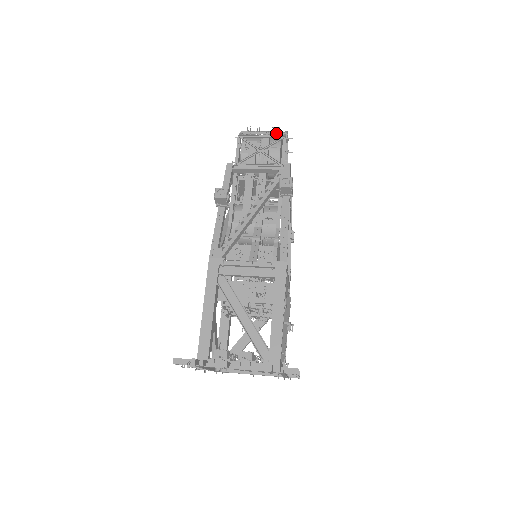
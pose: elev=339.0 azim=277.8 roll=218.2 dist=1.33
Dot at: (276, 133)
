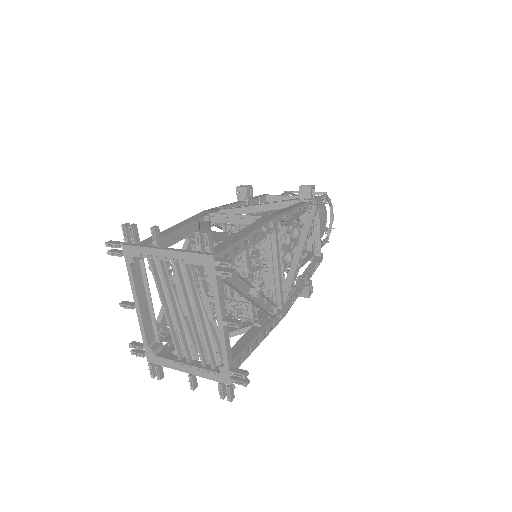
Dot at: occluded
